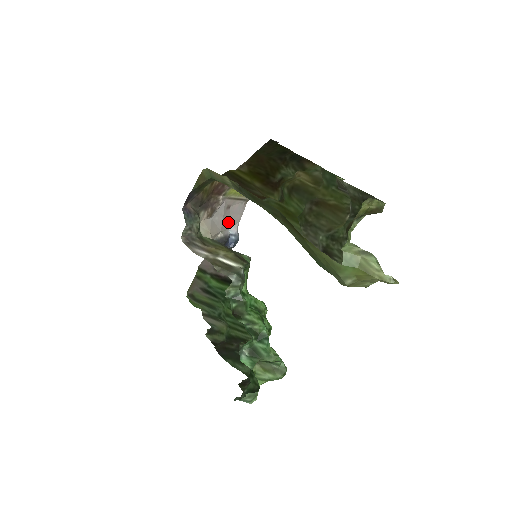
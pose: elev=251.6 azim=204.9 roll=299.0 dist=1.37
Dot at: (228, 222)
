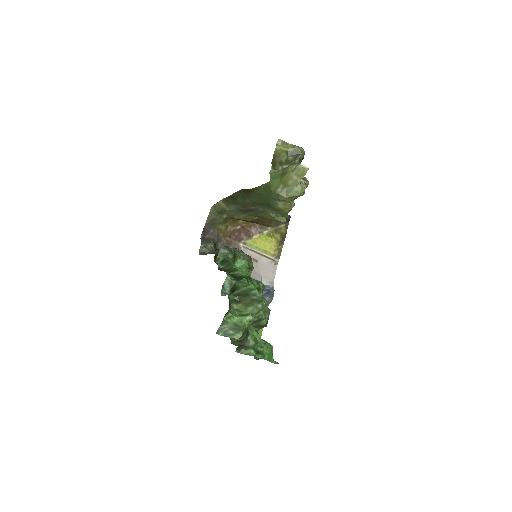
Dot at: (259, 275)
